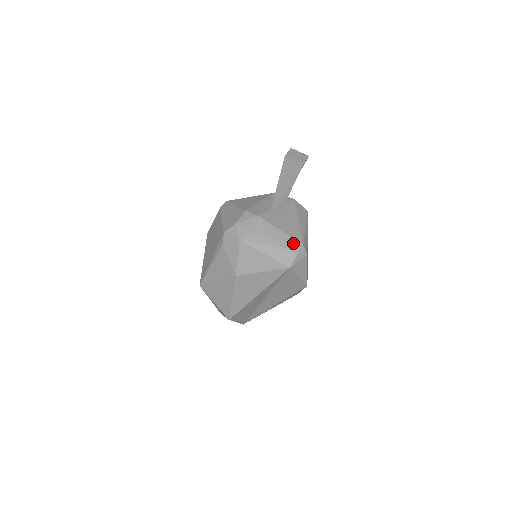
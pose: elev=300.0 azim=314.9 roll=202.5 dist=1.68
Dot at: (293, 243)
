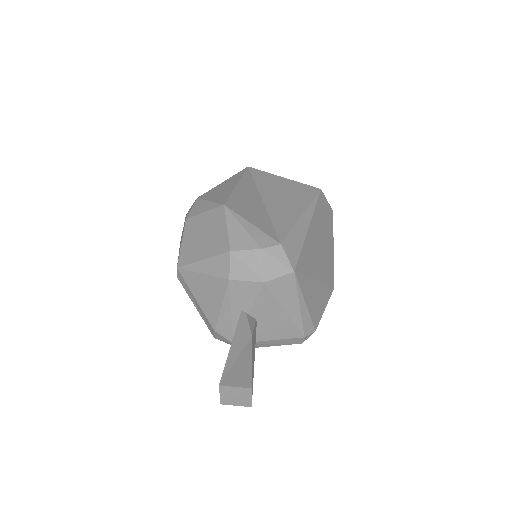
Dot at: (291, 341)
